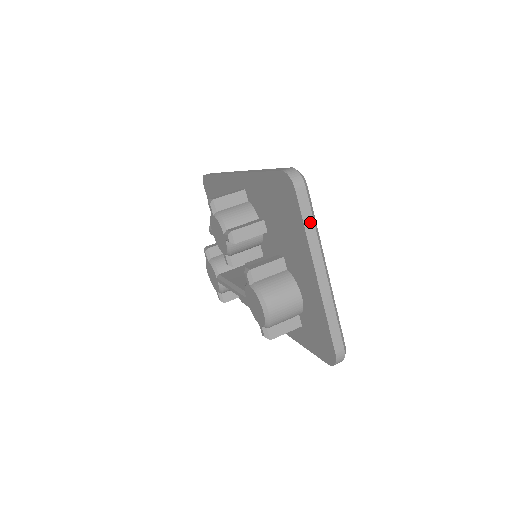
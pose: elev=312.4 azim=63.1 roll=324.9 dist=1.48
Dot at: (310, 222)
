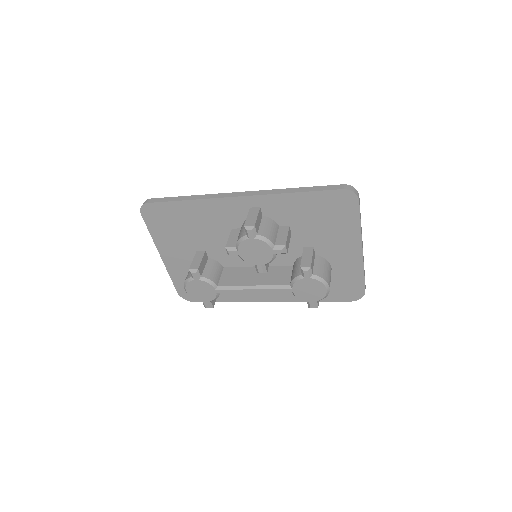
Dot at: (360, 217)
